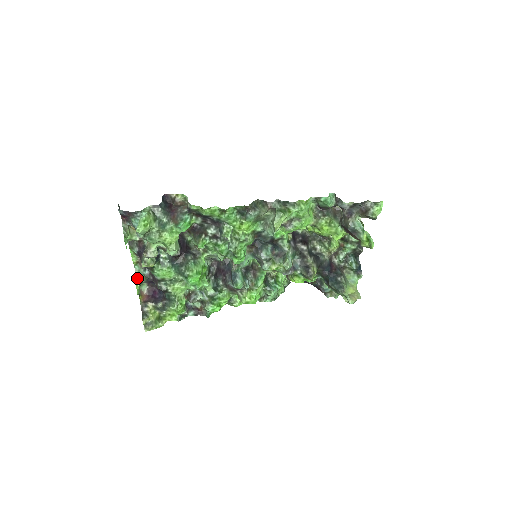
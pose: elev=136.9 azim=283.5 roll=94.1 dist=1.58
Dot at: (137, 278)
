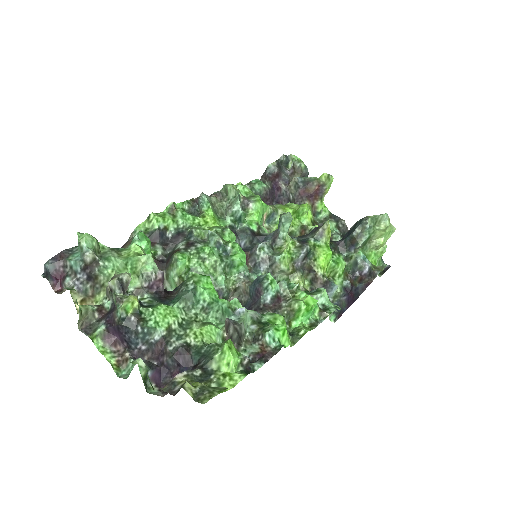
Dot at: occluded
